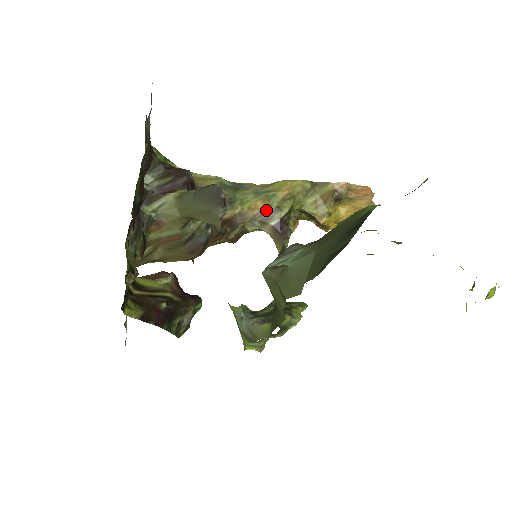
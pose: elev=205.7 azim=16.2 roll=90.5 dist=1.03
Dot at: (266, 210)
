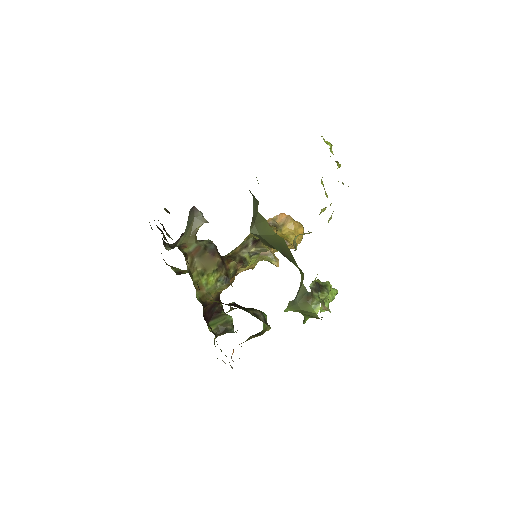
Dot at: (243, 245)
